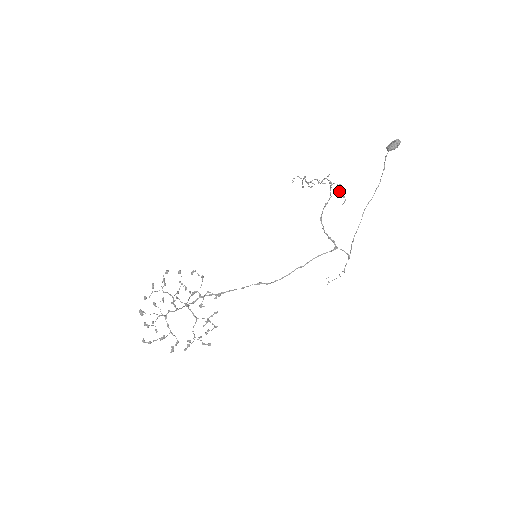
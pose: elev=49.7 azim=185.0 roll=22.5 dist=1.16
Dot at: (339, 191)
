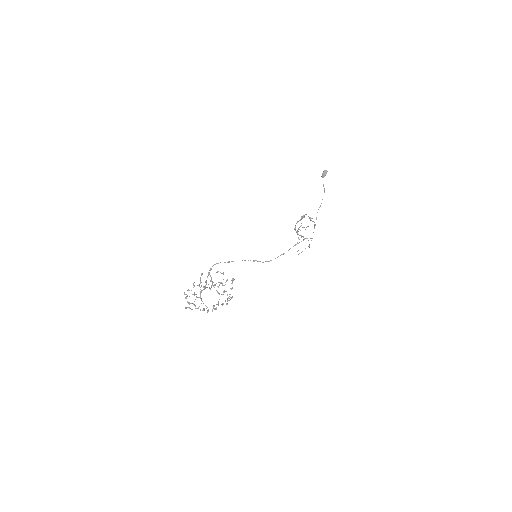
Dot at: occluded
